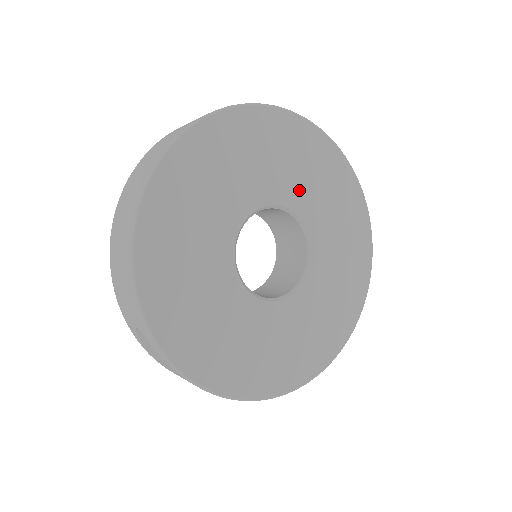
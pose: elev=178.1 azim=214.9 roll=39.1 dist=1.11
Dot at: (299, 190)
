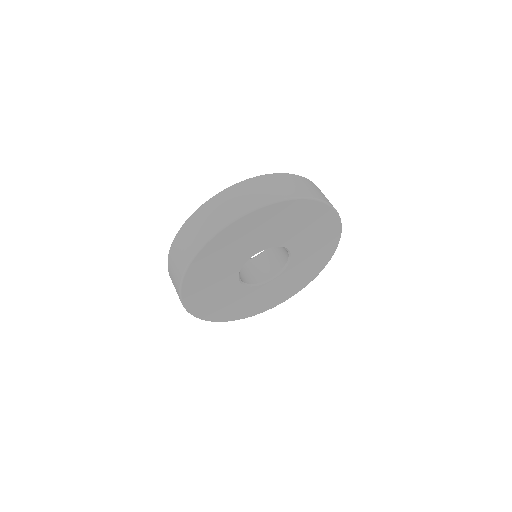
Dot at: (282, 236)
